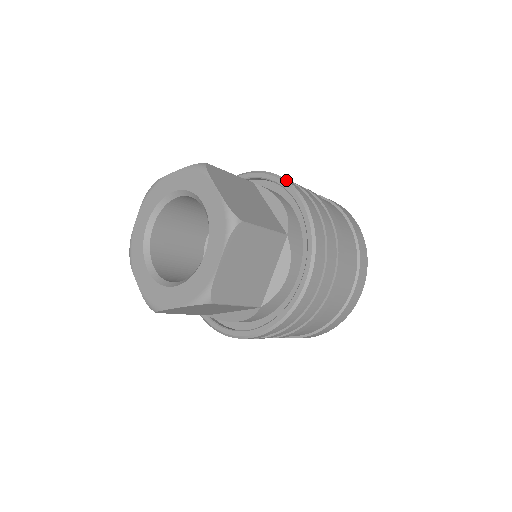
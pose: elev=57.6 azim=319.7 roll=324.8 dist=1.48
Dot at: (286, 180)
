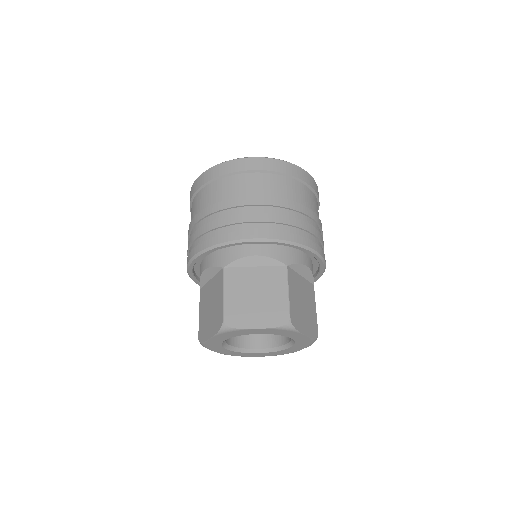
Dot at: (232, 242)
